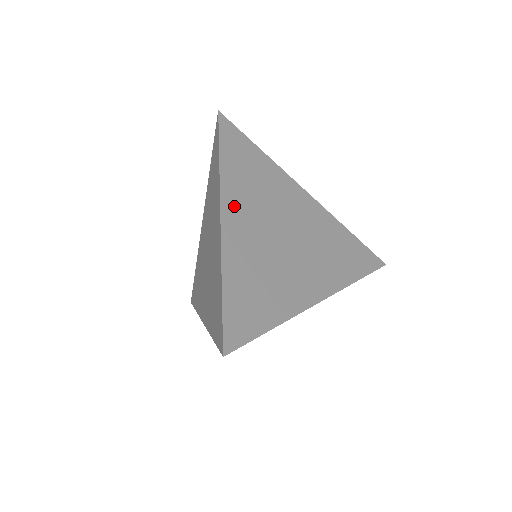
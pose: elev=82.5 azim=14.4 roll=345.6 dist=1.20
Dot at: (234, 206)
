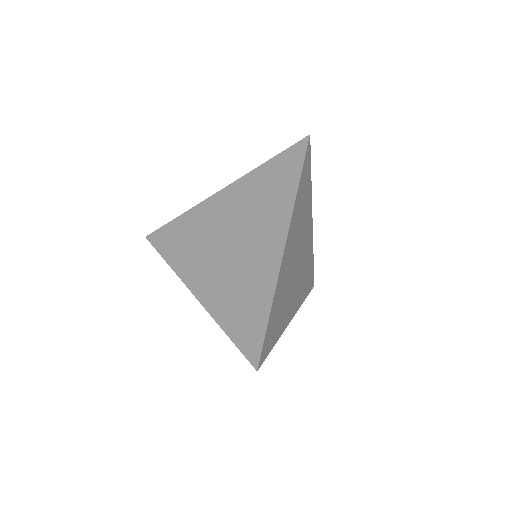
Dot at: (291, 236)
